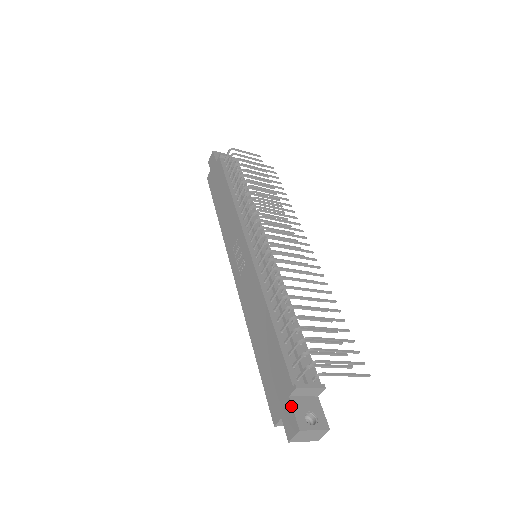
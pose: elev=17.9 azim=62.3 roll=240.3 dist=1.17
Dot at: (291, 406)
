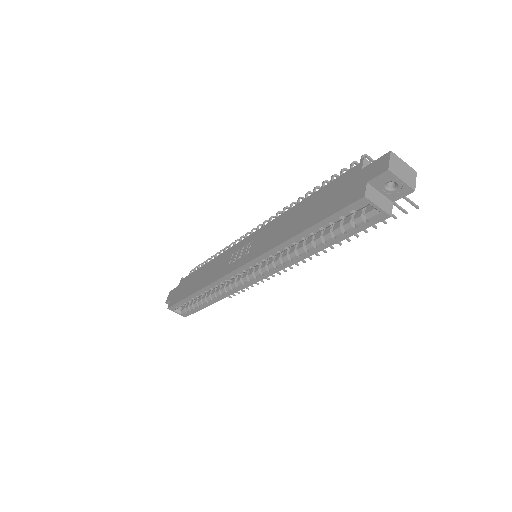
Dot at: (369, 164)
